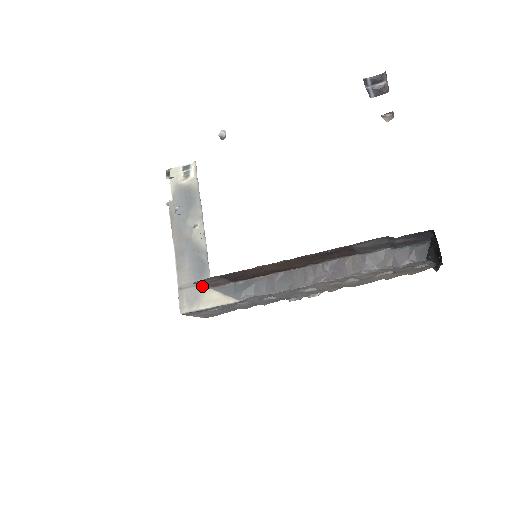
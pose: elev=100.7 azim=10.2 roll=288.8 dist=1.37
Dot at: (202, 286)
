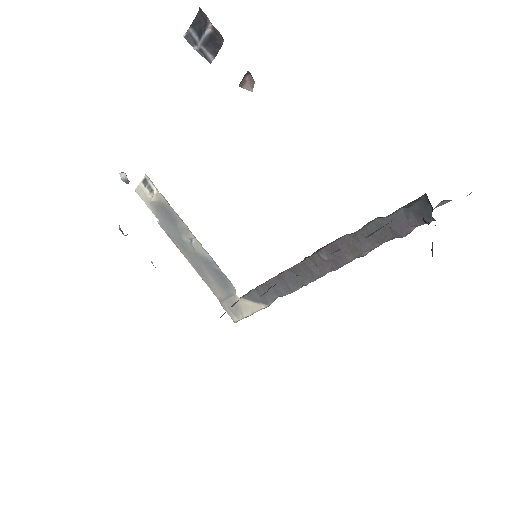
Dot at: (233, 296)
